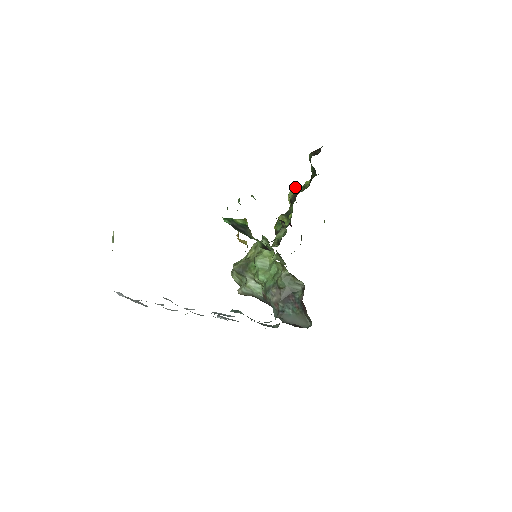
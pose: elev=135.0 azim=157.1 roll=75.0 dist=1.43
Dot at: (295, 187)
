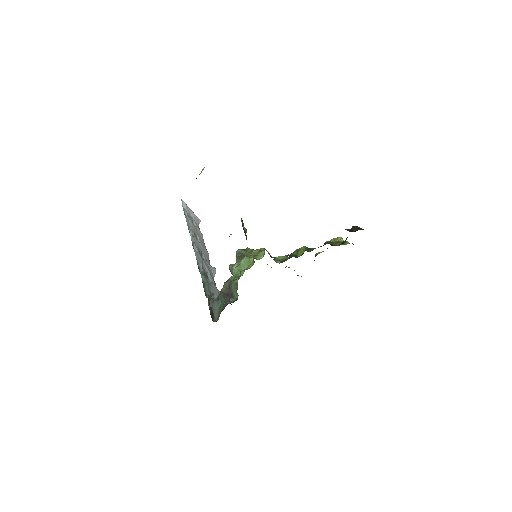
Dot at: (340, 238)
